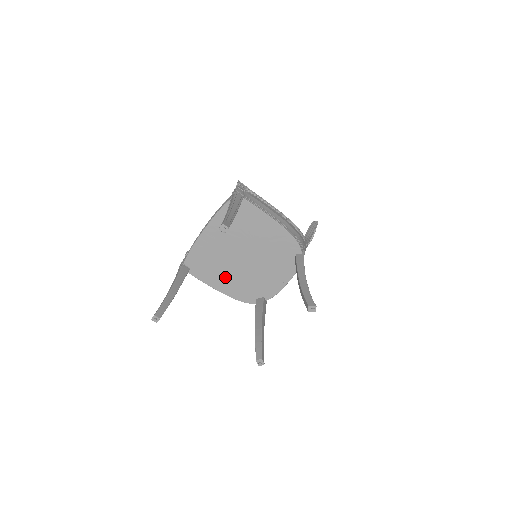
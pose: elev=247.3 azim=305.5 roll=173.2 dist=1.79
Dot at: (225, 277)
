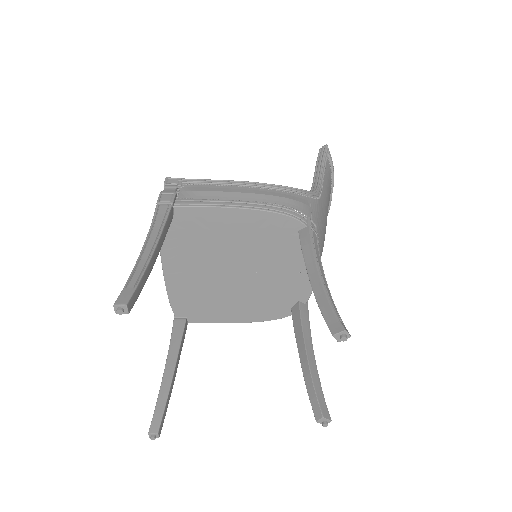
Dot at: (233, 305)
